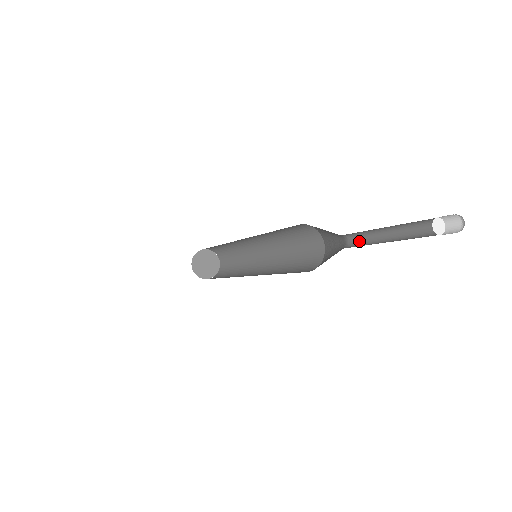
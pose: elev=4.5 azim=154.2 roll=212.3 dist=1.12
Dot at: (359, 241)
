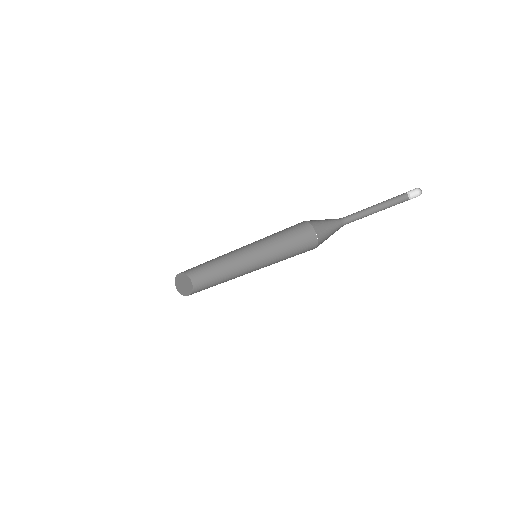
Dot at: (354, 219)
